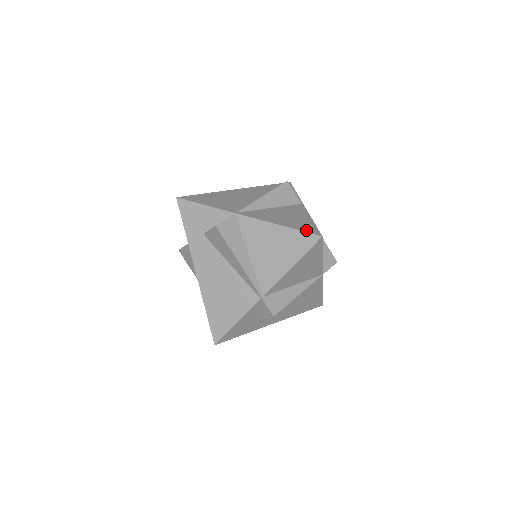
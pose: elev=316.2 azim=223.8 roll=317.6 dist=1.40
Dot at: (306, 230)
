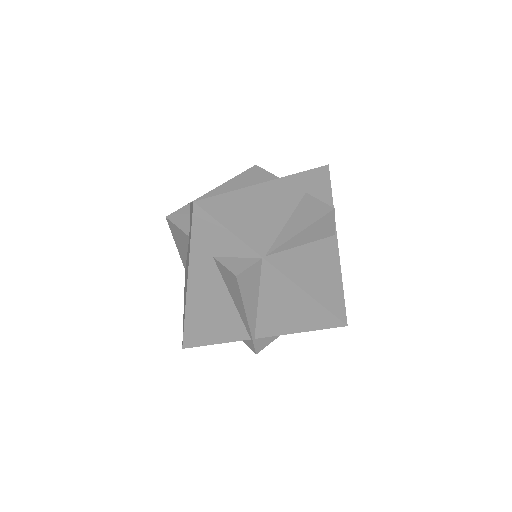
Dot at: (334, 310)
